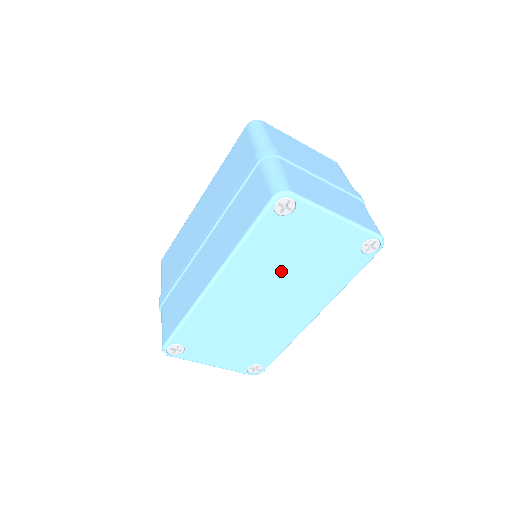
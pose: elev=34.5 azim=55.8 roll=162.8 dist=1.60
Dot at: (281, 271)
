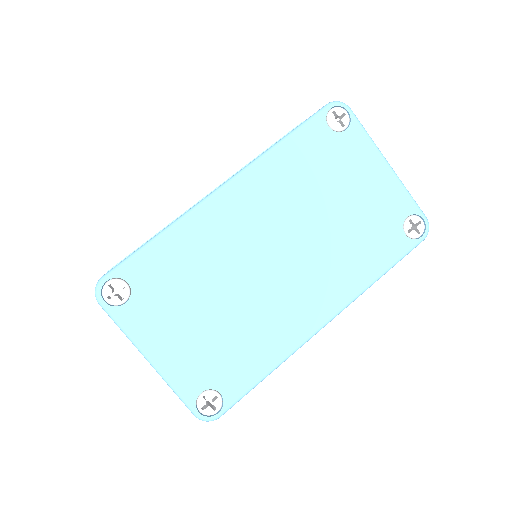
Dot at: (308, 212)
